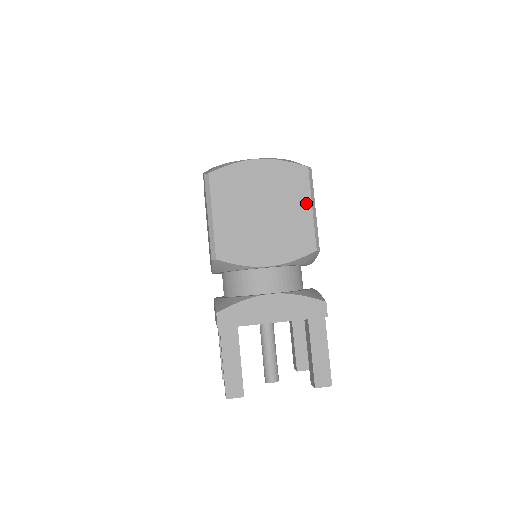
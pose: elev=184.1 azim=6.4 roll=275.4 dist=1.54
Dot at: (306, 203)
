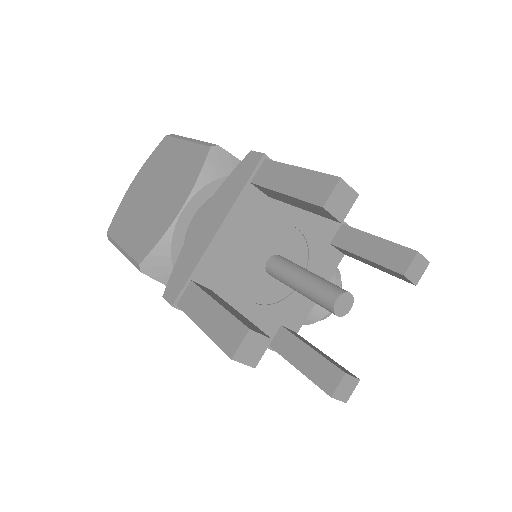
Dot at: (179, 146)
